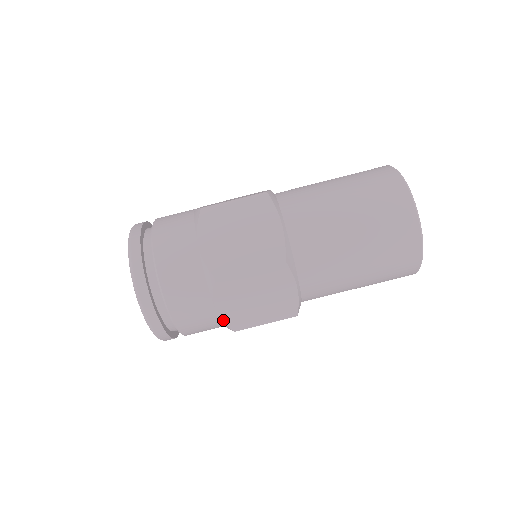
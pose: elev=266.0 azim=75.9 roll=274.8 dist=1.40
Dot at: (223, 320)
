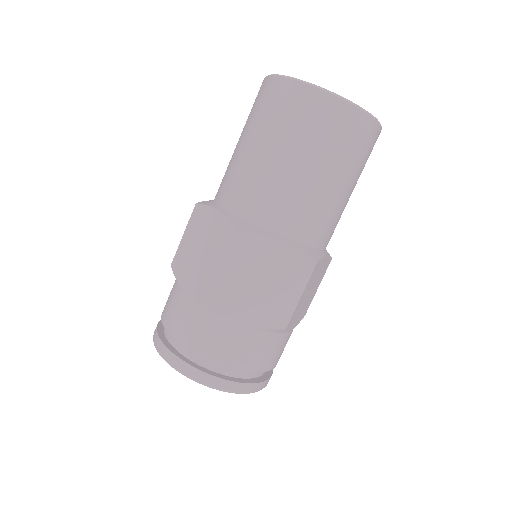
Dot at: occluded
